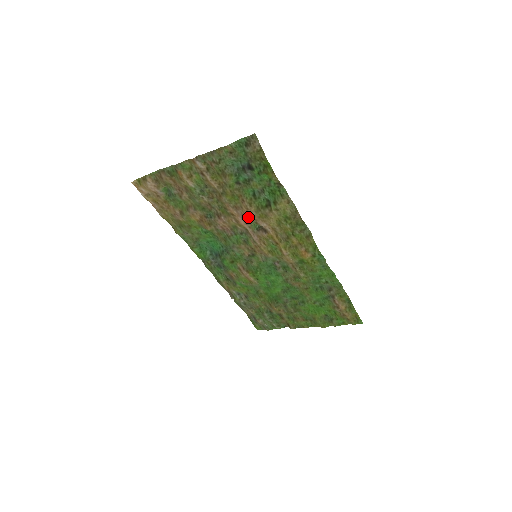
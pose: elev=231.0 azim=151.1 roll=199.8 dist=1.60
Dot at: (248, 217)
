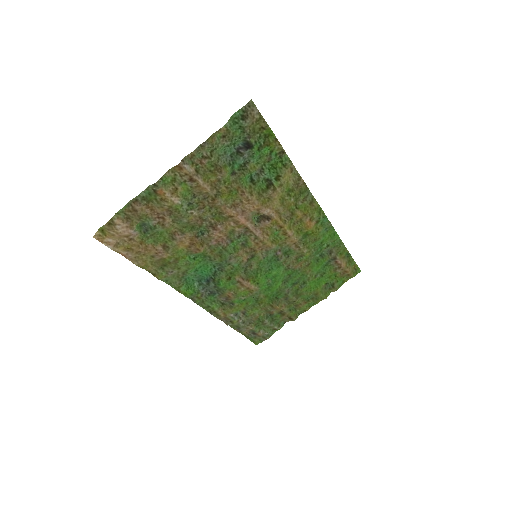
Dot at: (249, 210)
